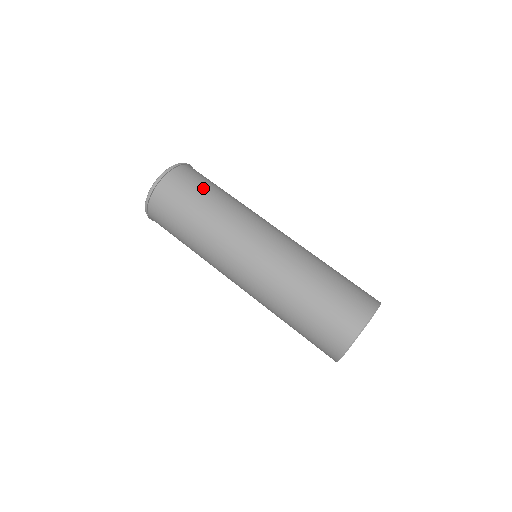
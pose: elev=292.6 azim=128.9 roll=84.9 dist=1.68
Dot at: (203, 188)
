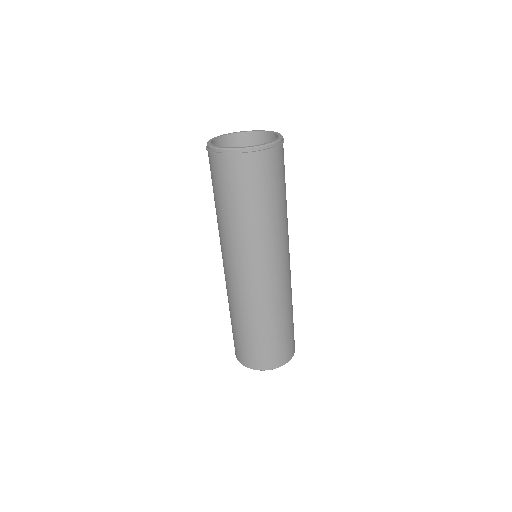
Dot at: (268, 193)
